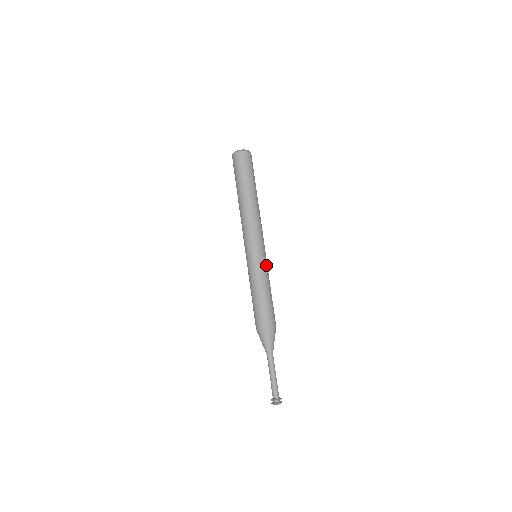
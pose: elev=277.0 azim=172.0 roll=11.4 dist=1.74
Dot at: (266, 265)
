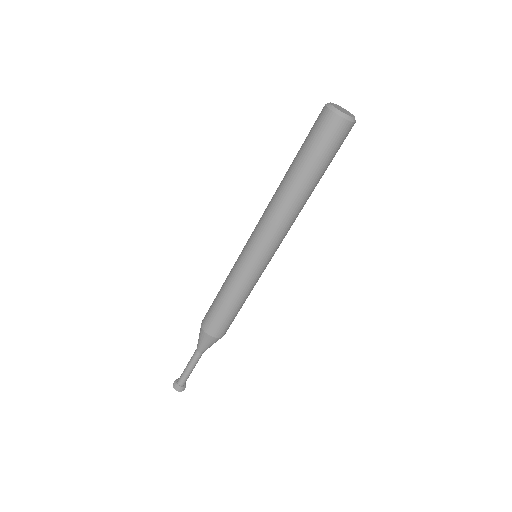
Dot at: (260, 276)
